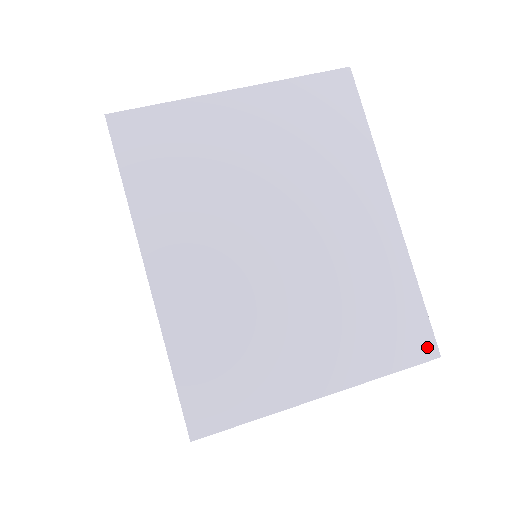
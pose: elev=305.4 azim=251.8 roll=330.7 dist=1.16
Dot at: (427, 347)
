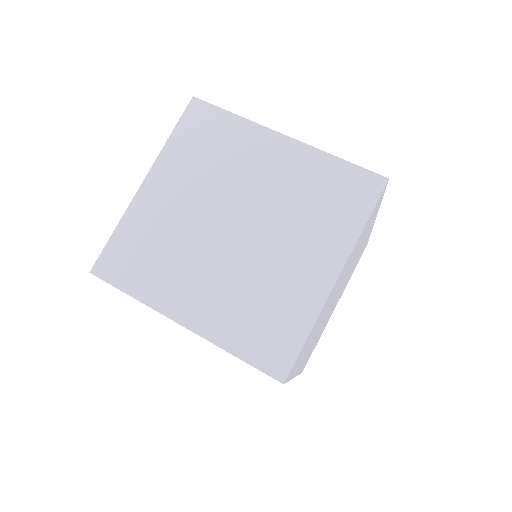
Dot at: occluded
